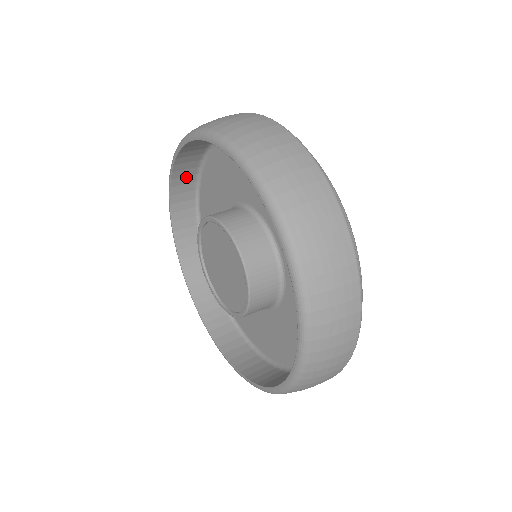
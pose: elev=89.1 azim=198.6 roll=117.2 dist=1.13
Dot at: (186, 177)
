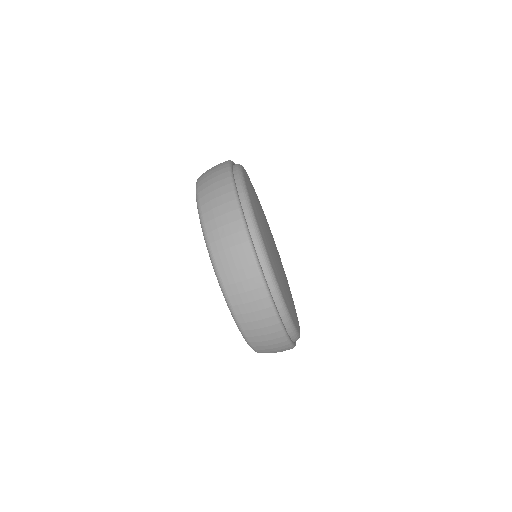
Dot at: occluded
